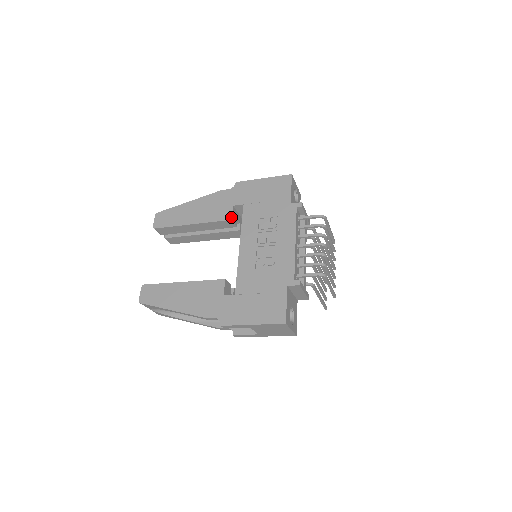
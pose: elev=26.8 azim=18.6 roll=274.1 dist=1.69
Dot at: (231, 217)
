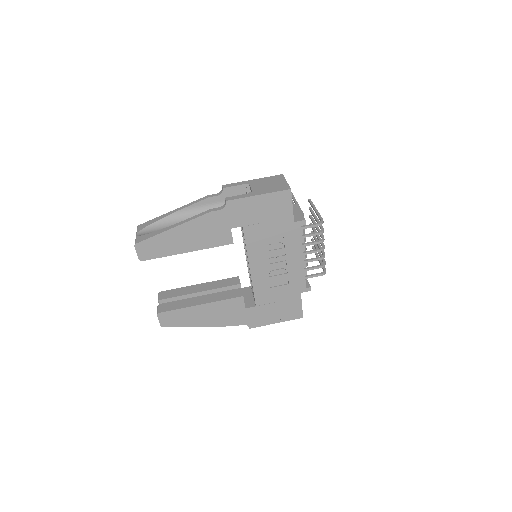
Dot at: (232, 241)
